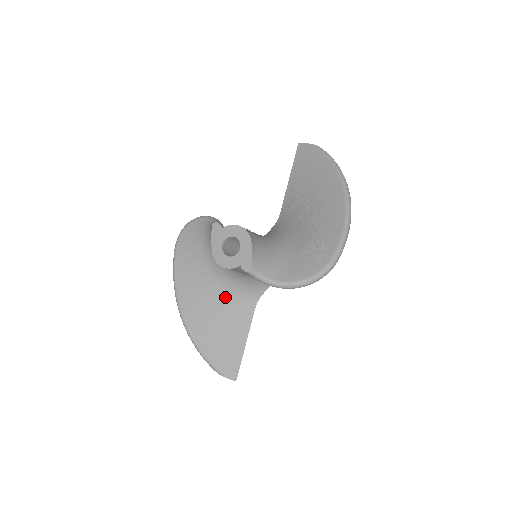
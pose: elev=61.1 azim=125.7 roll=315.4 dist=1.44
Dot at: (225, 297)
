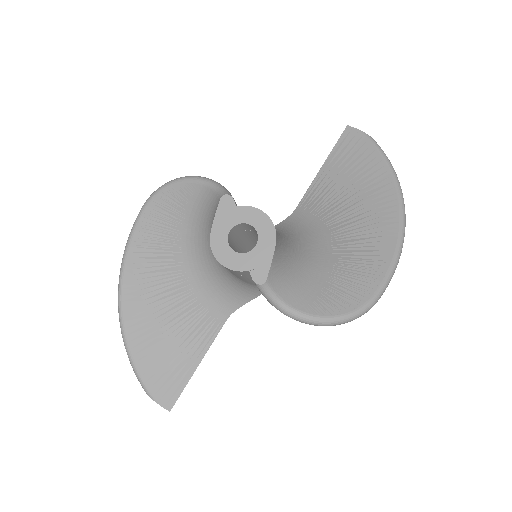
Dot at: (191, 296)
